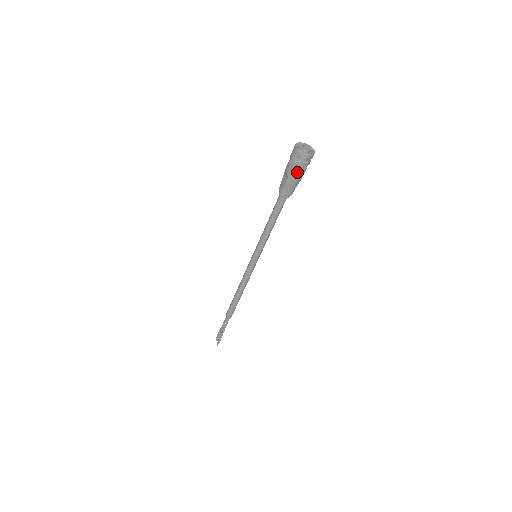
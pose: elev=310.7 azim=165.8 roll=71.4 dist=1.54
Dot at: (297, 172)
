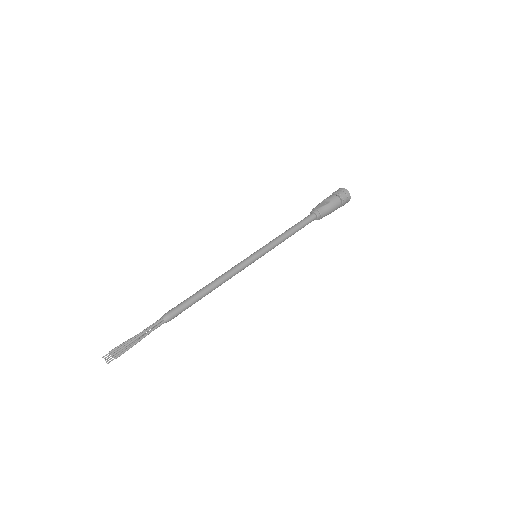
Dot at: (338, 202)
